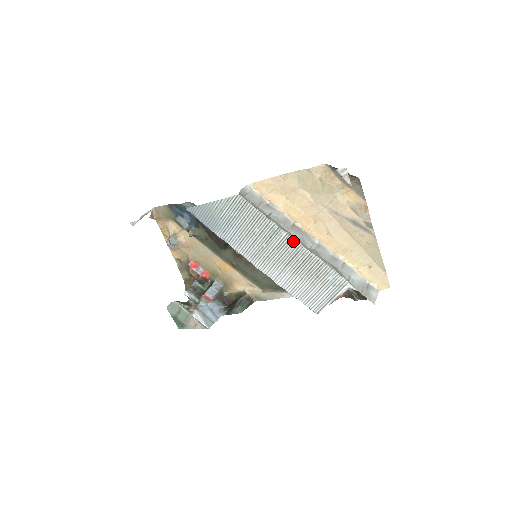
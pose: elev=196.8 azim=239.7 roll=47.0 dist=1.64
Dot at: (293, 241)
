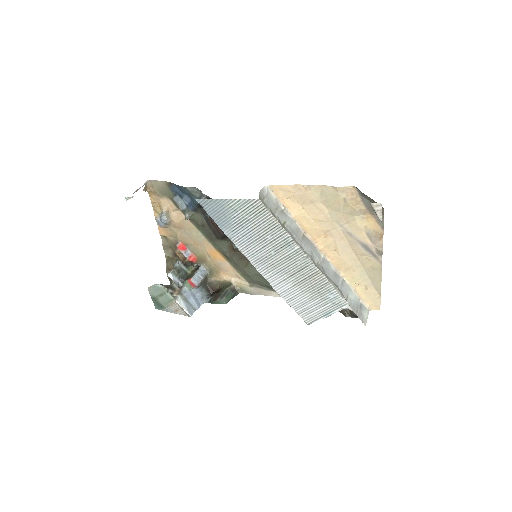
Dot at: (304, 256)
